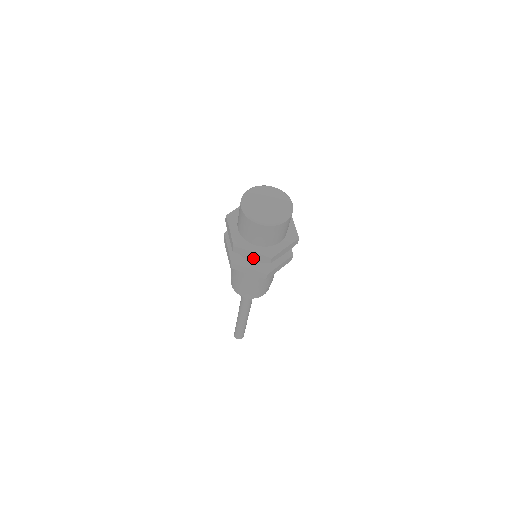
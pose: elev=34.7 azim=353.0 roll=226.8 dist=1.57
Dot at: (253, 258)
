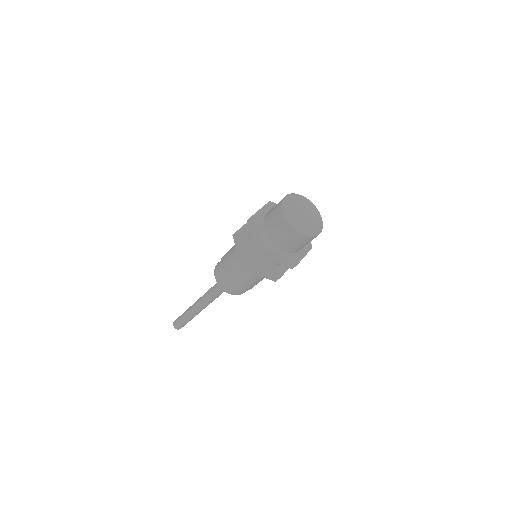
Dot at: (277, 262)
